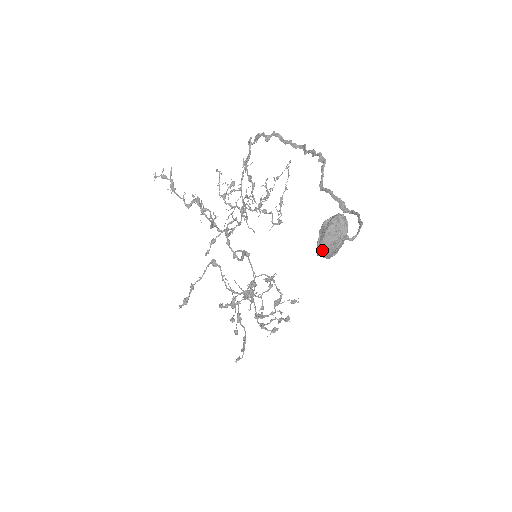
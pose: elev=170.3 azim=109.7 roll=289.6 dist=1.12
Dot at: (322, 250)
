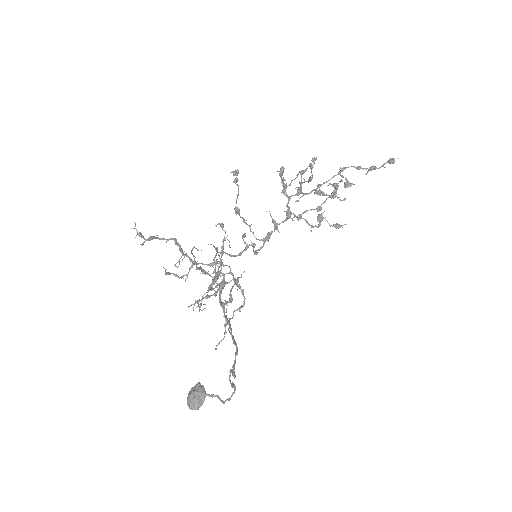
Dot at: occluded
